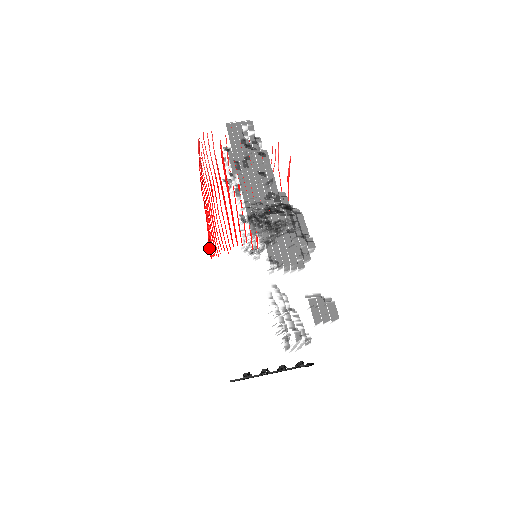
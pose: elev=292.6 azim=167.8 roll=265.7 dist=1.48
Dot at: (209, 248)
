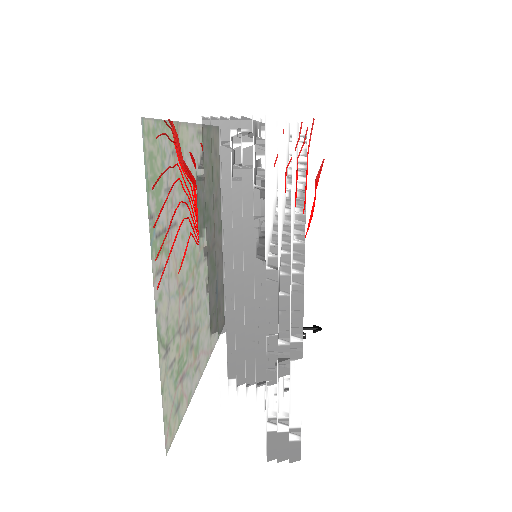
Dot at: (193, 238)
